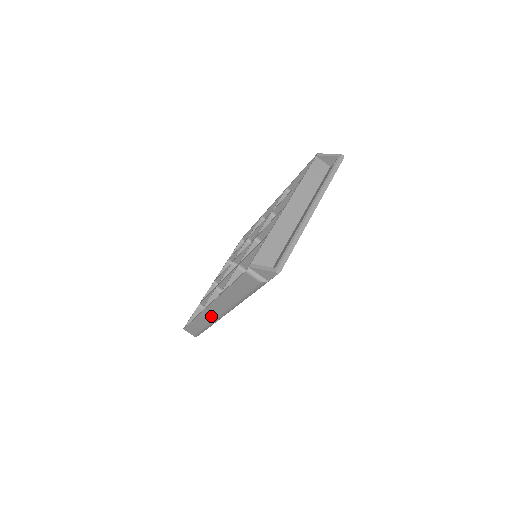
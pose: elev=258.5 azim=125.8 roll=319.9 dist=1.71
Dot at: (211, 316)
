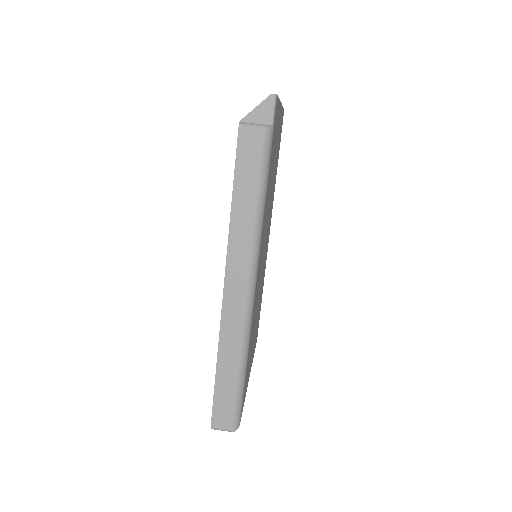
Dot at: (236, 318)
